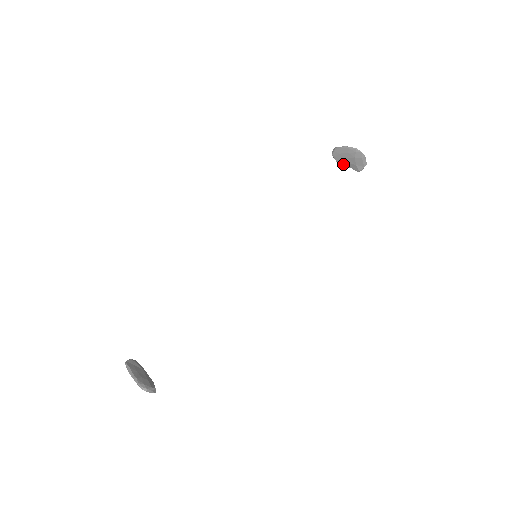
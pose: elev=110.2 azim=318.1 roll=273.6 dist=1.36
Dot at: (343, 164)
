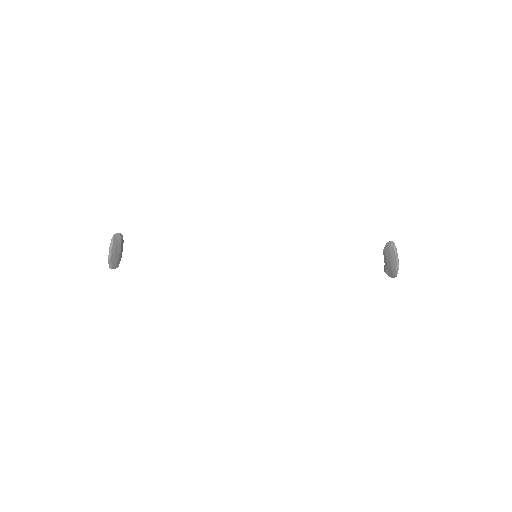
Dot at: (384, 255)
